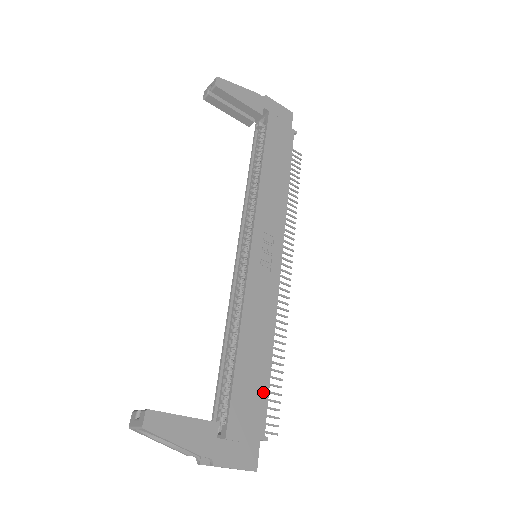
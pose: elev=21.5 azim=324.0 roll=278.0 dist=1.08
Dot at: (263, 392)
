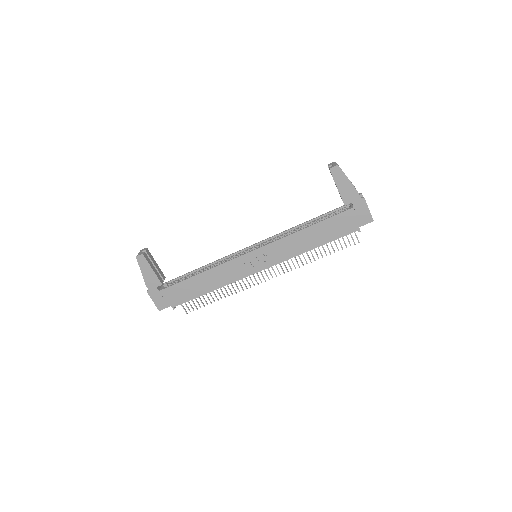
Dot at: (190, 297)
